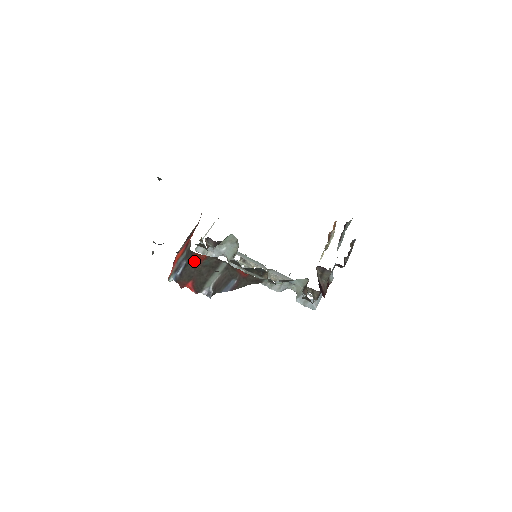
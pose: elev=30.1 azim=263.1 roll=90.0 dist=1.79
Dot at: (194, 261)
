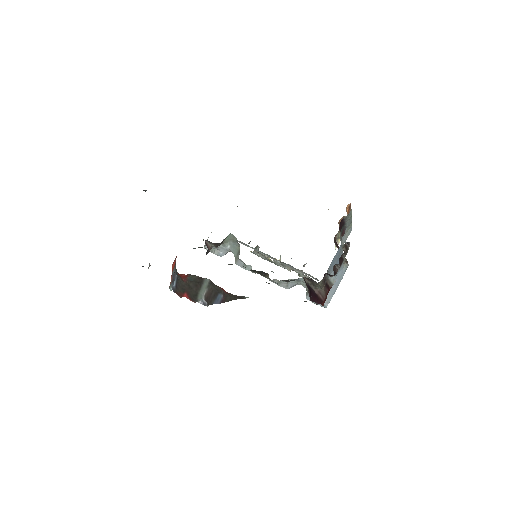
Dot at: (181, 277)
